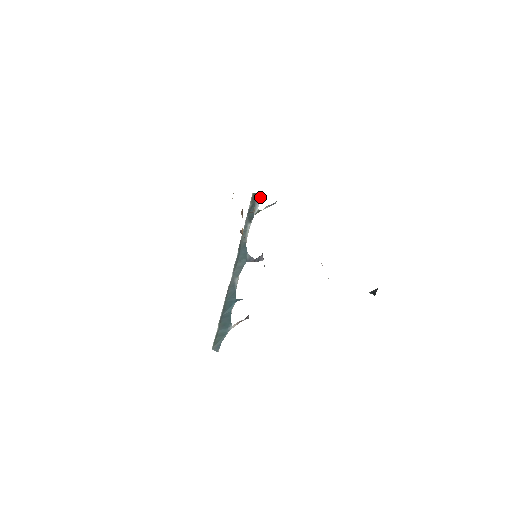
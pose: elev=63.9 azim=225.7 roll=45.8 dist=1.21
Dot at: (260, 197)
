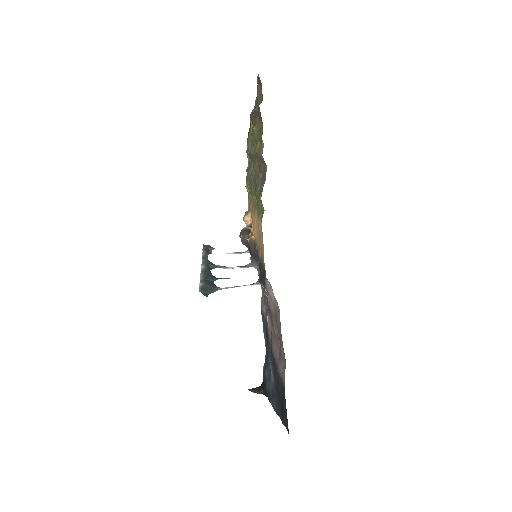
Dot at: (213, 249)
